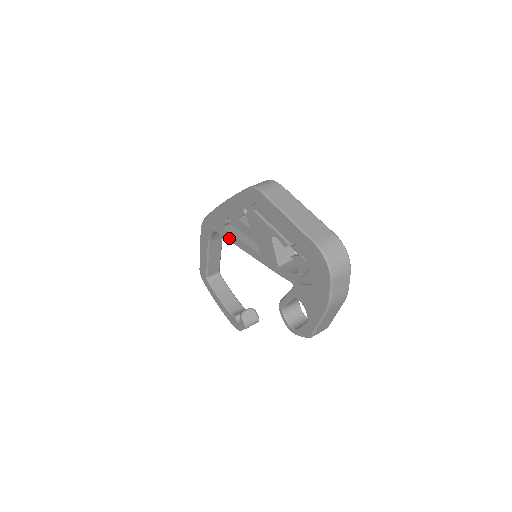
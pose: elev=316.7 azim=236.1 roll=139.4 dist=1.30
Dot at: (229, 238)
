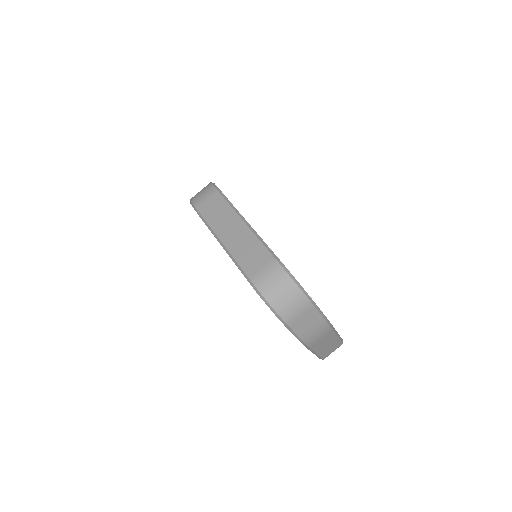
Dot at: occluded
